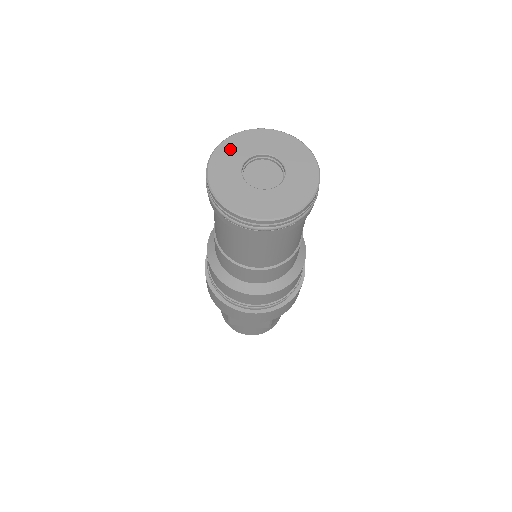
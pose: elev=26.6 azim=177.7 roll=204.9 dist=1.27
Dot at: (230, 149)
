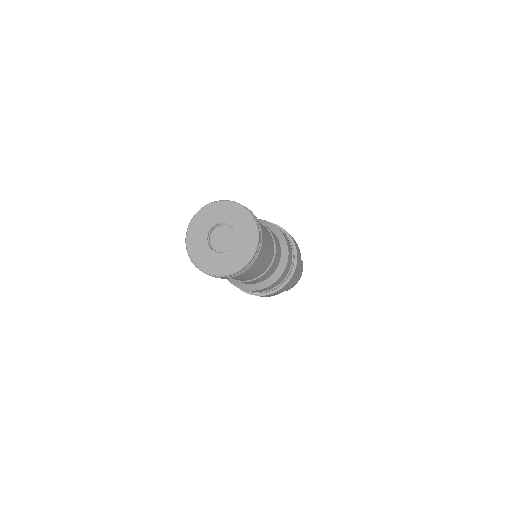
Dot at: (198, 224)
